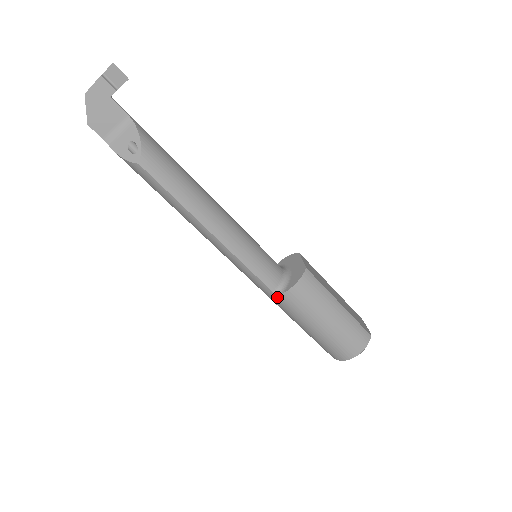
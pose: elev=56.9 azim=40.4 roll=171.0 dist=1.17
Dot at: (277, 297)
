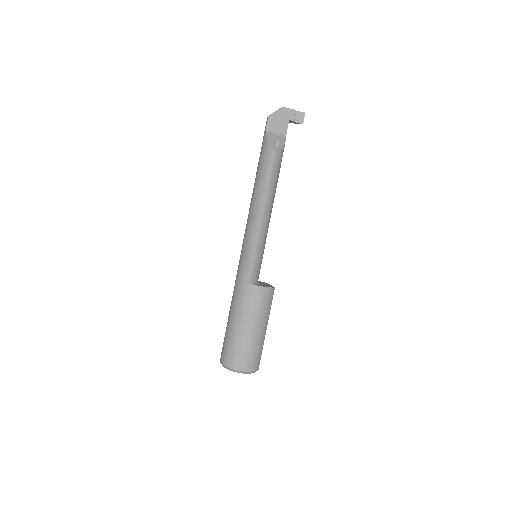
Dot at: (248, 285)
